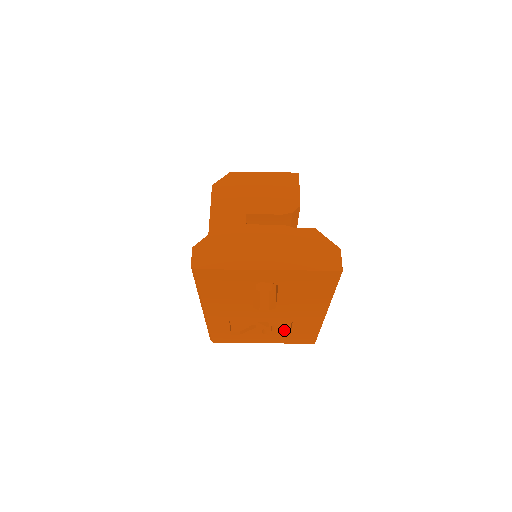
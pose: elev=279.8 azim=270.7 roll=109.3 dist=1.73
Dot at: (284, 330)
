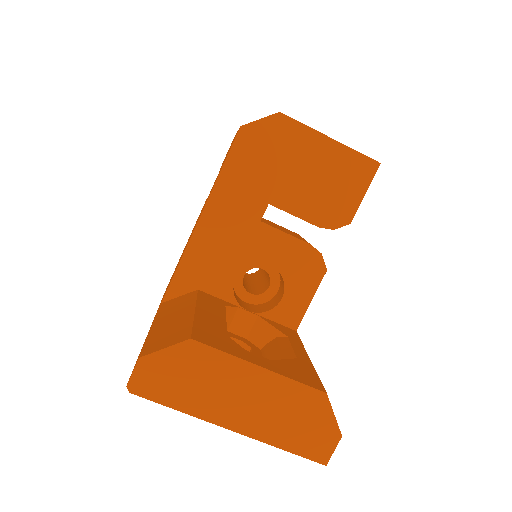
Dot at: occluded
